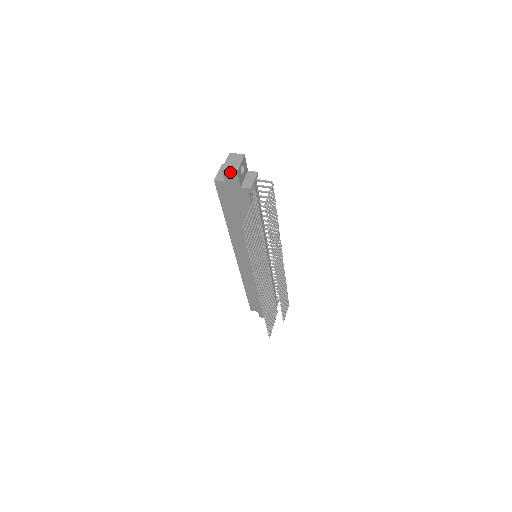
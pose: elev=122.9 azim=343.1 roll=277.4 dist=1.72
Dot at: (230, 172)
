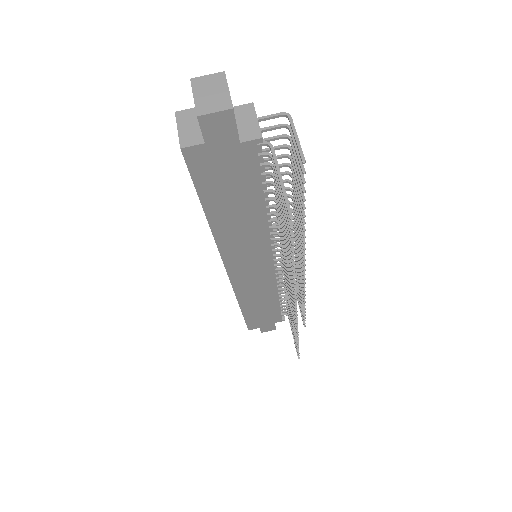
Dot at: (216, 116)
